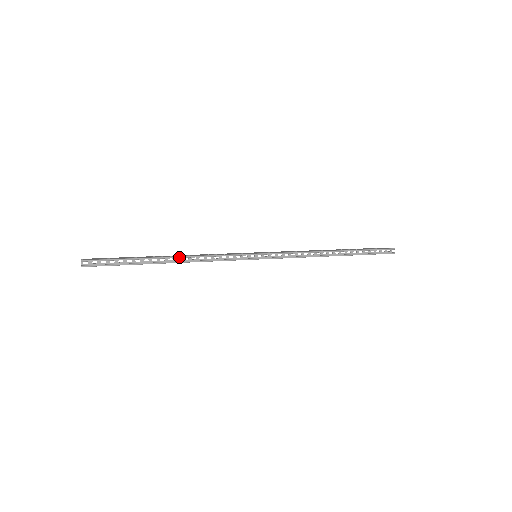
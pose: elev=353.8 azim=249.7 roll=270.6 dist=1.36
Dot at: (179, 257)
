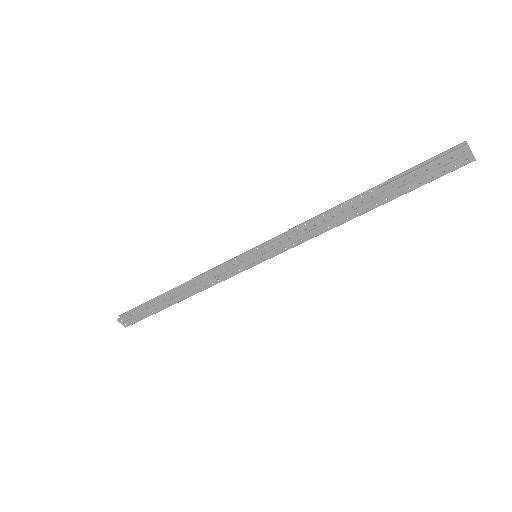
Dot at: (181, 284)
